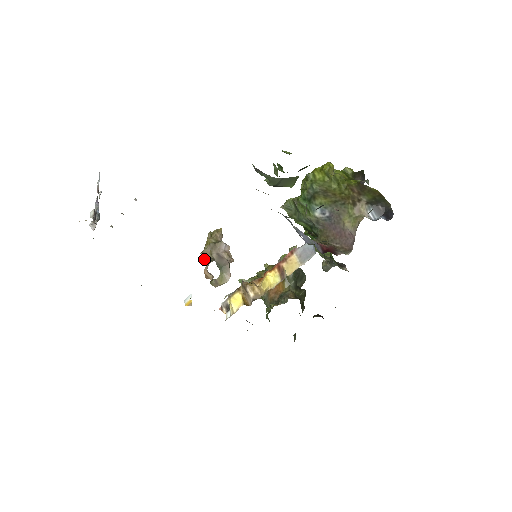
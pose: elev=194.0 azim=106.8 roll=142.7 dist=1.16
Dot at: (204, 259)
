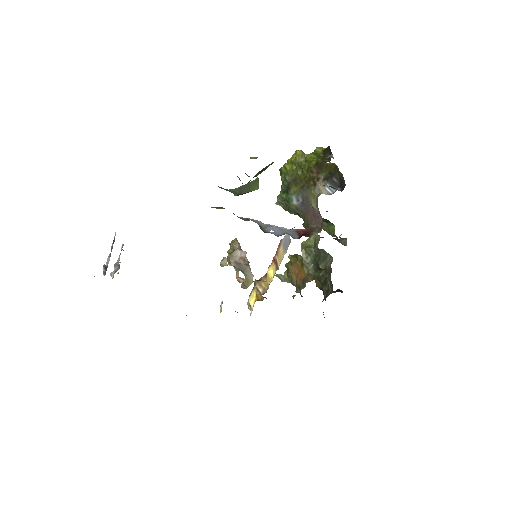
Dot at: occluded
